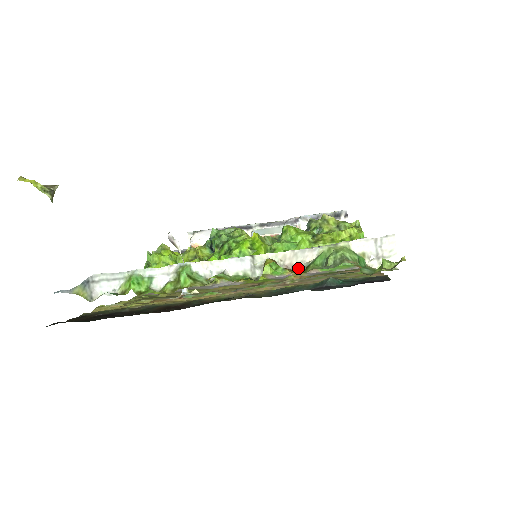
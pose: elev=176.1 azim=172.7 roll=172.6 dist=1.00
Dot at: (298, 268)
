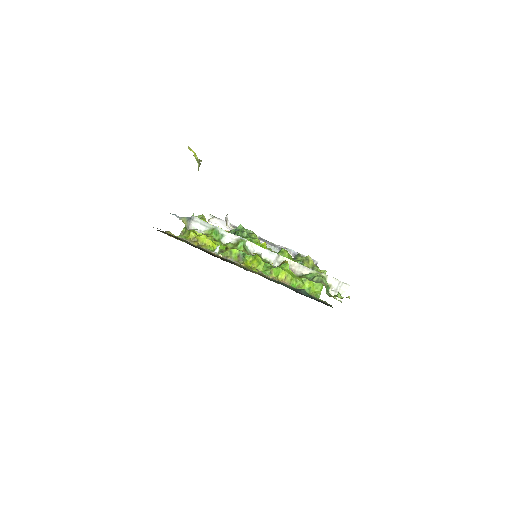
Dot at: (297, 274)
